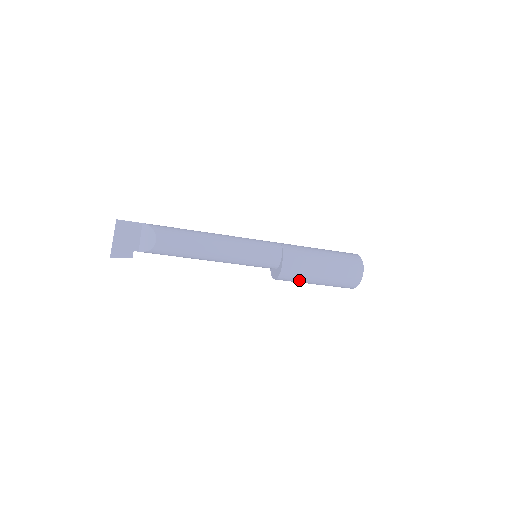
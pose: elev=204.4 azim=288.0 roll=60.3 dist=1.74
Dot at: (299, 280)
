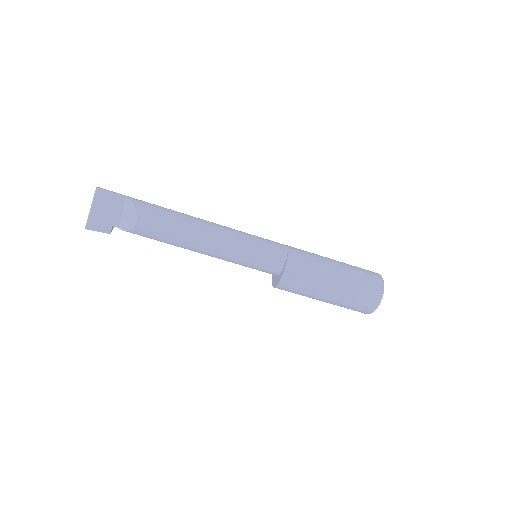
Dot at: (300, 294)
